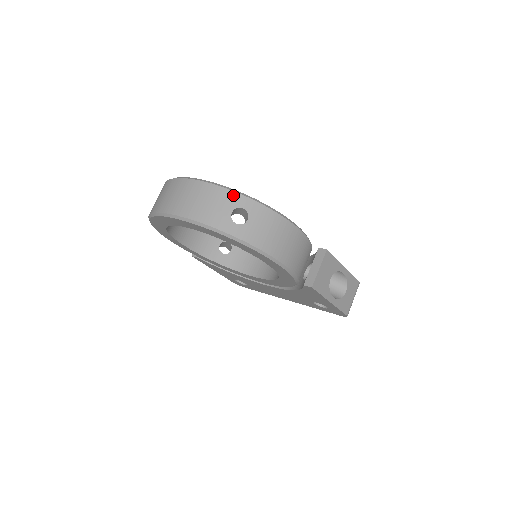
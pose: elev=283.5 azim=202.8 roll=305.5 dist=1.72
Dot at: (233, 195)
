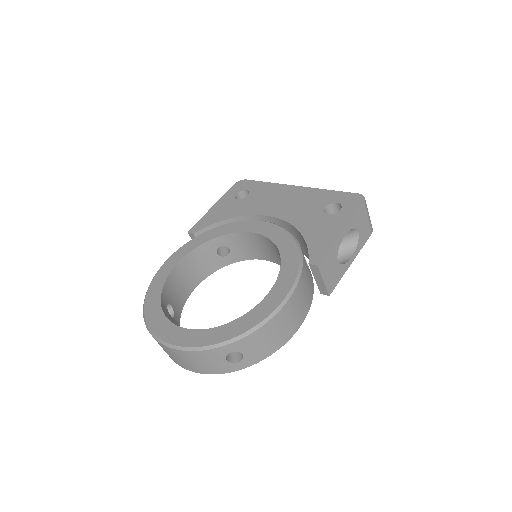
Dot at: (214, 352)
